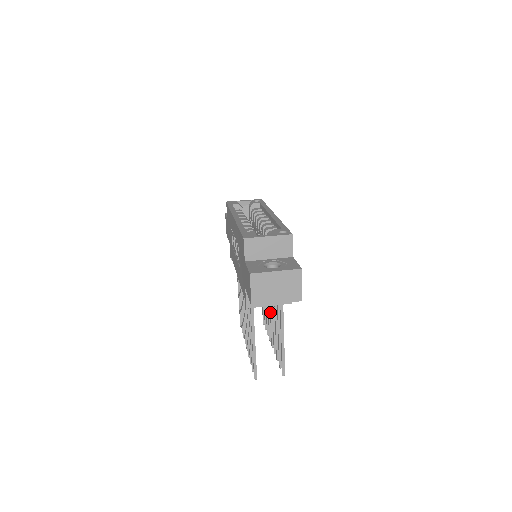
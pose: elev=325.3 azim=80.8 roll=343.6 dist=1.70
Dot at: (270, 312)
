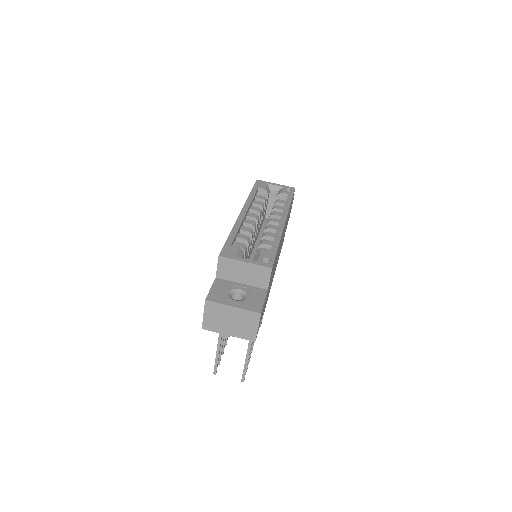
Dot at: occluded
